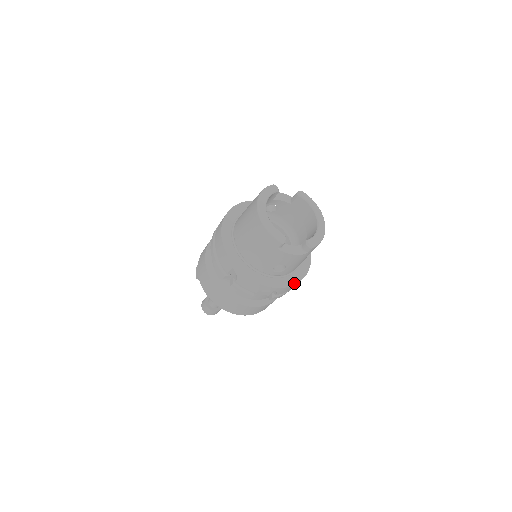
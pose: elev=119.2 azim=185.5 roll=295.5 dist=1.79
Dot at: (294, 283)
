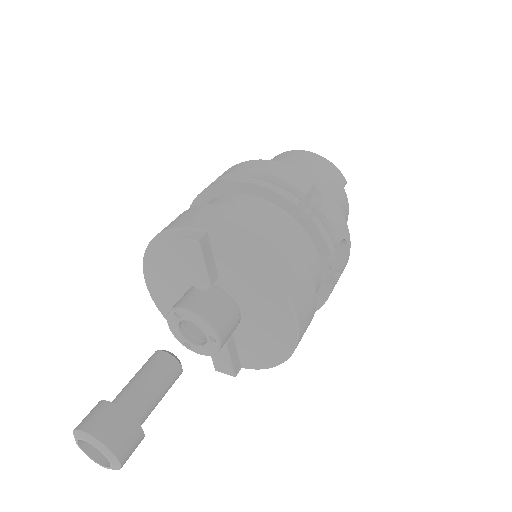
Dot at: occluded
